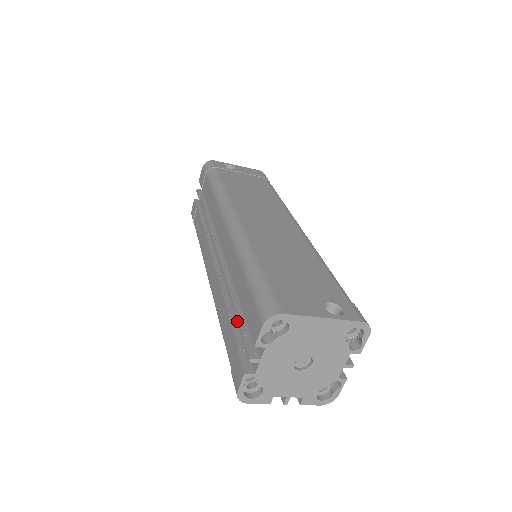
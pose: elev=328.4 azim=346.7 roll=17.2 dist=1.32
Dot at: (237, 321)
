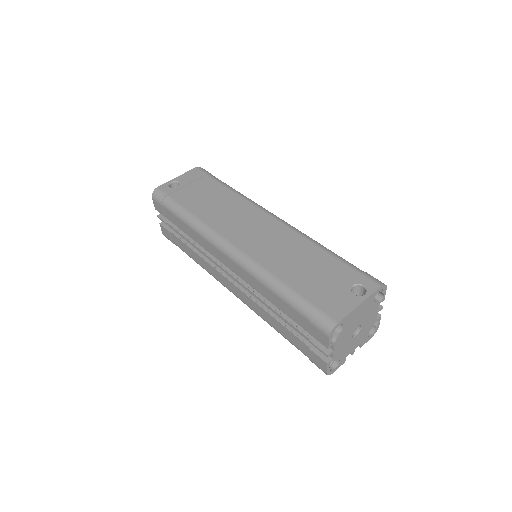
Dot at: (295, 330)
